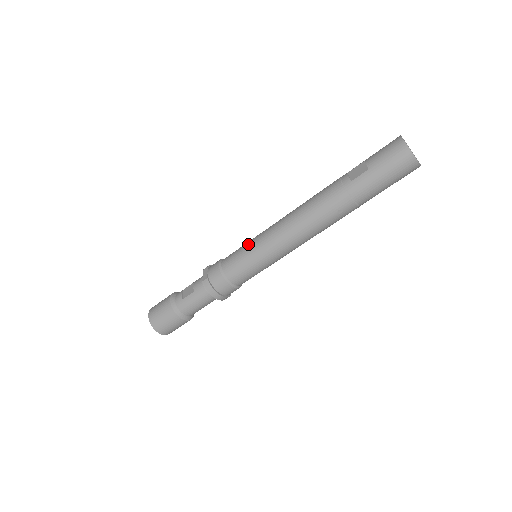
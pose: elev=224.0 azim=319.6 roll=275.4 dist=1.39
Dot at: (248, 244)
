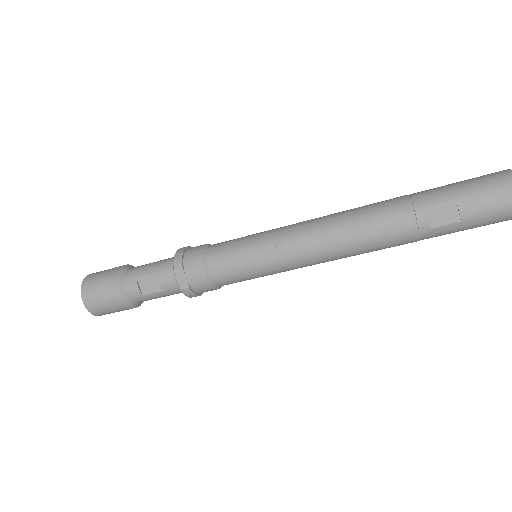
Dot at: (255, 258)
